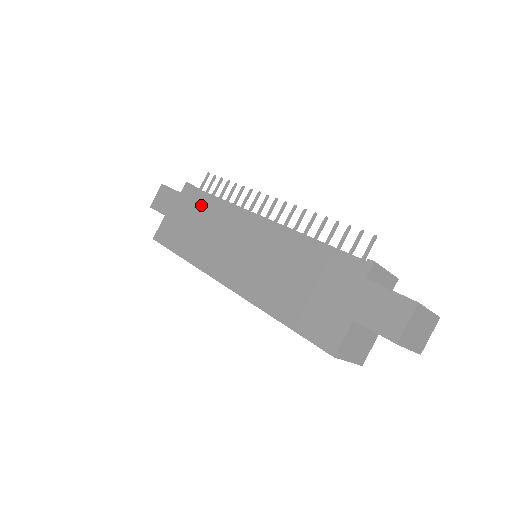
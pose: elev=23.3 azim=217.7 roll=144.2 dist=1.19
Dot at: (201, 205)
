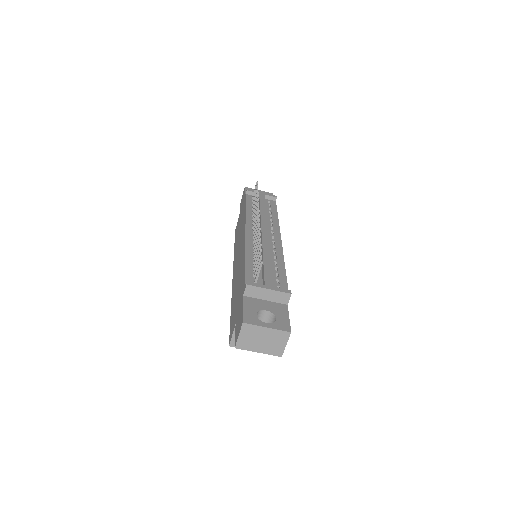
Dot at: occluded
